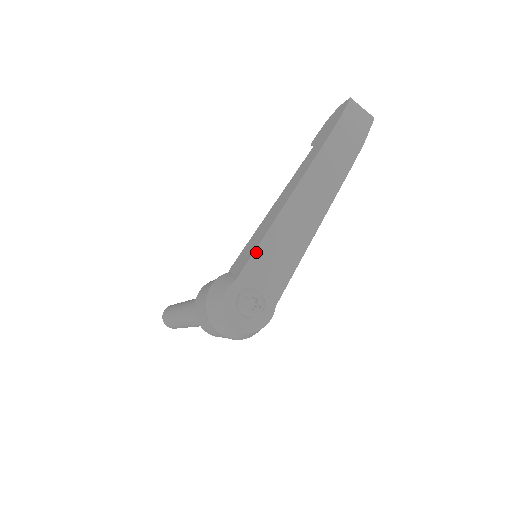
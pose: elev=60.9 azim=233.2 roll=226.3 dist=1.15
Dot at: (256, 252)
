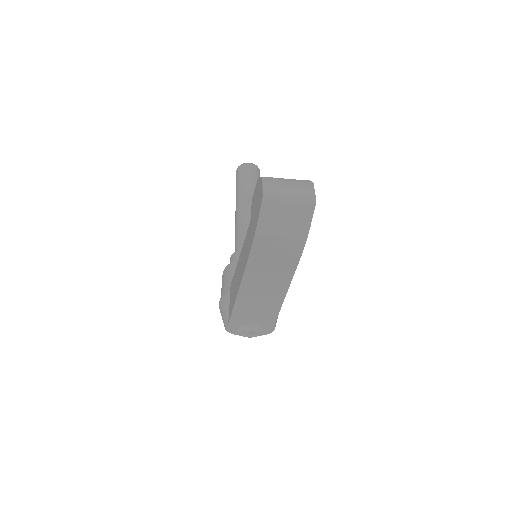
Dot at: (233, 314)
